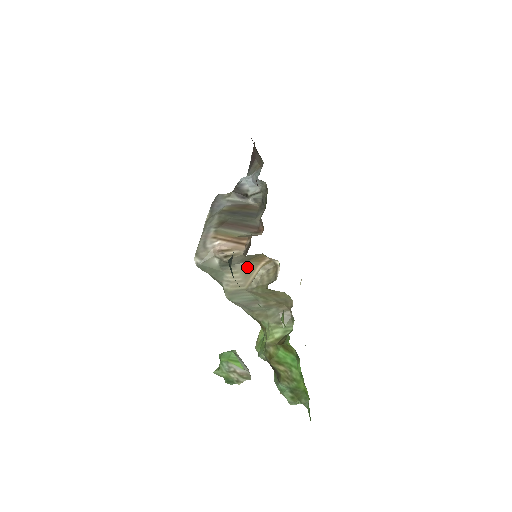
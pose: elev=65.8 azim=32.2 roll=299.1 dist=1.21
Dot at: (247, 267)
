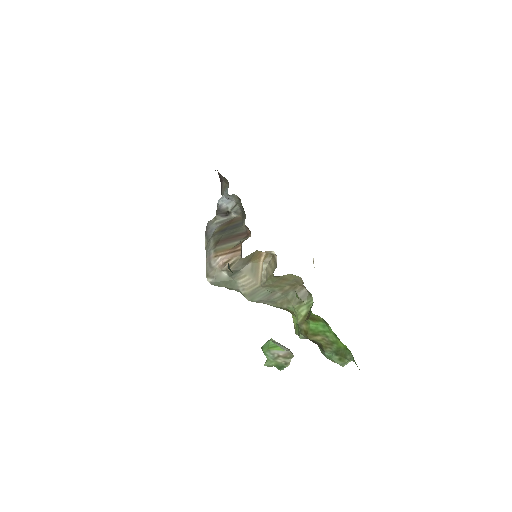
Dot at: (251, 268)
